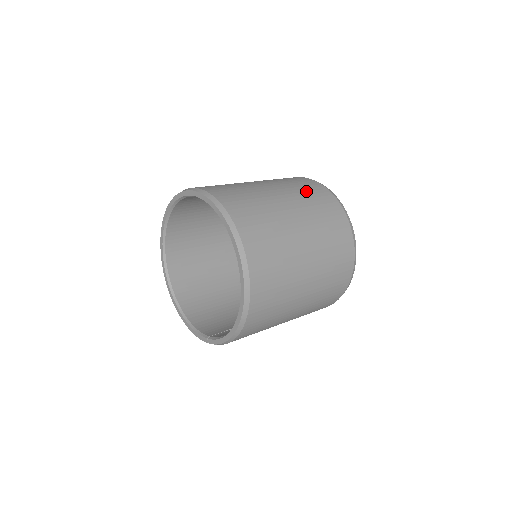
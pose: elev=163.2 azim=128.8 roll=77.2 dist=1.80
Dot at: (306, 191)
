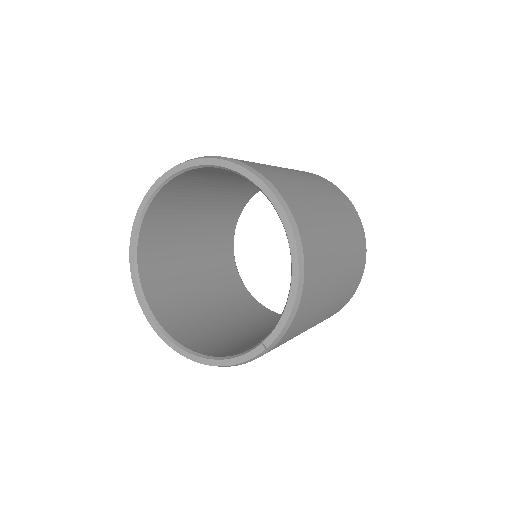
Dot at: occluded
